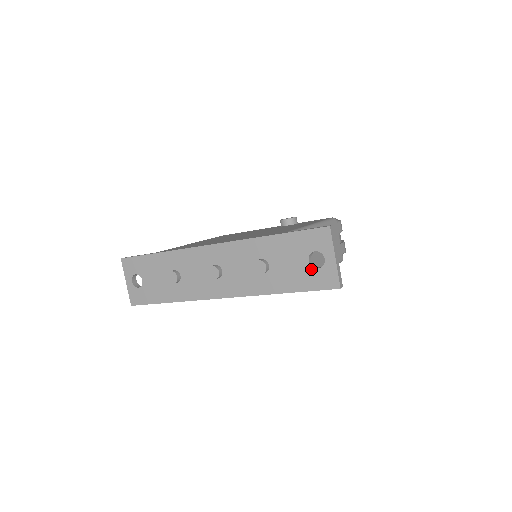
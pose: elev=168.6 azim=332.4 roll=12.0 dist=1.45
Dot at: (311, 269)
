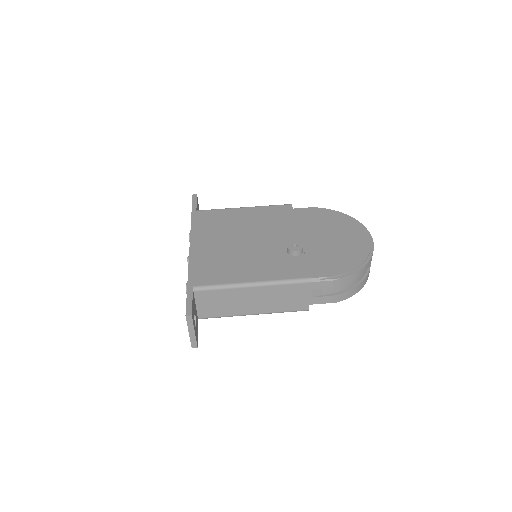
Dot at: occluded
